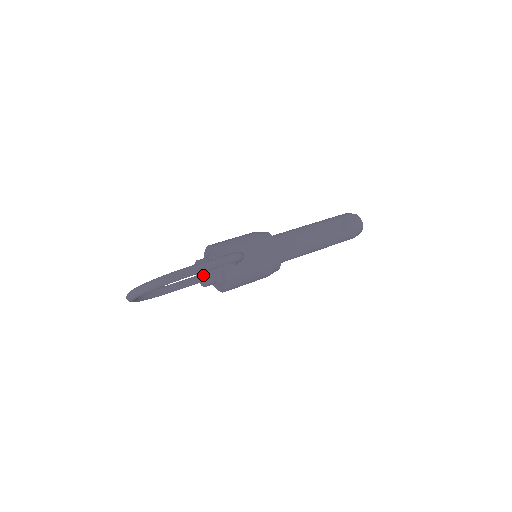
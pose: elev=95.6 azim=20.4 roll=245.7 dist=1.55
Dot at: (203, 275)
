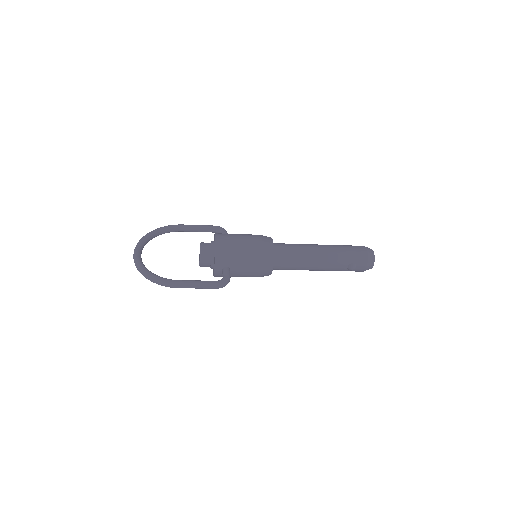
Dot at: (199, 262)
